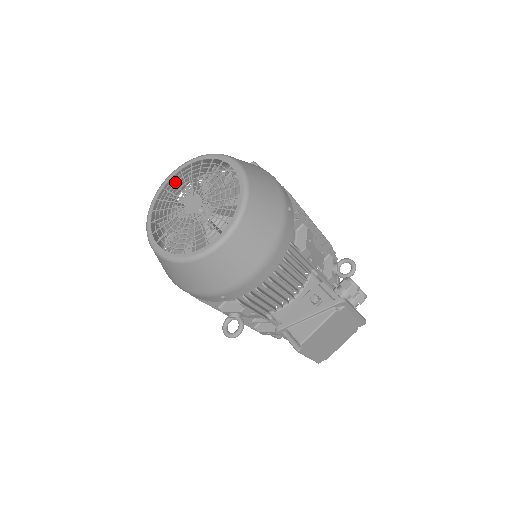
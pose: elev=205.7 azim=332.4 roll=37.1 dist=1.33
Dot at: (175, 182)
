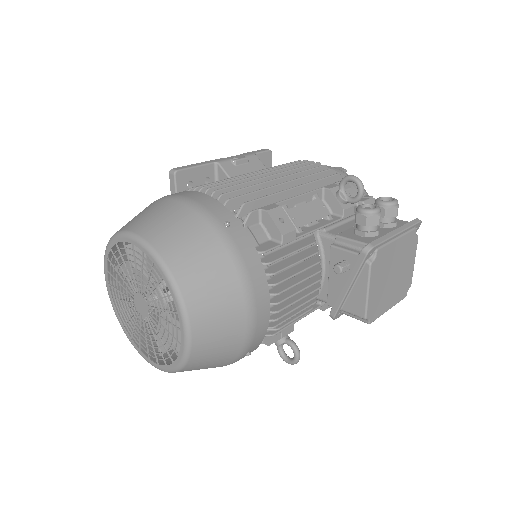
Dot at: (113, 287)
